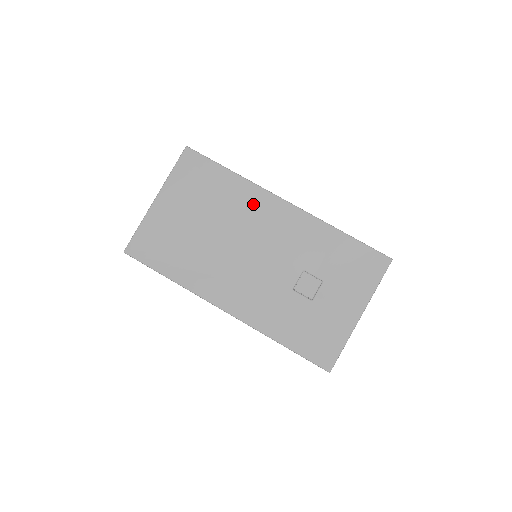
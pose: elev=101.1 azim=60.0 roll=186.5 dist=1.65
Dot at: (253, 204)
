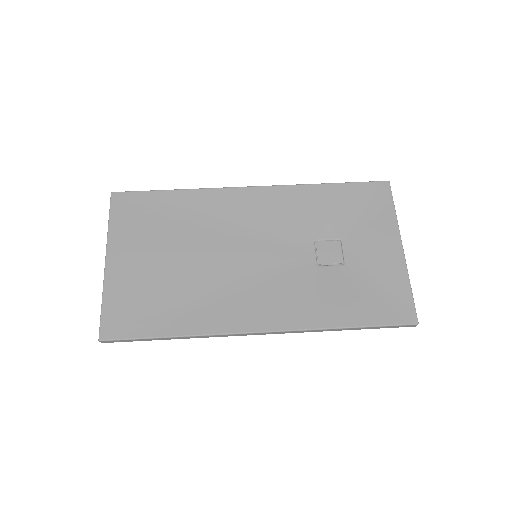
Dot at: (219, 208)
